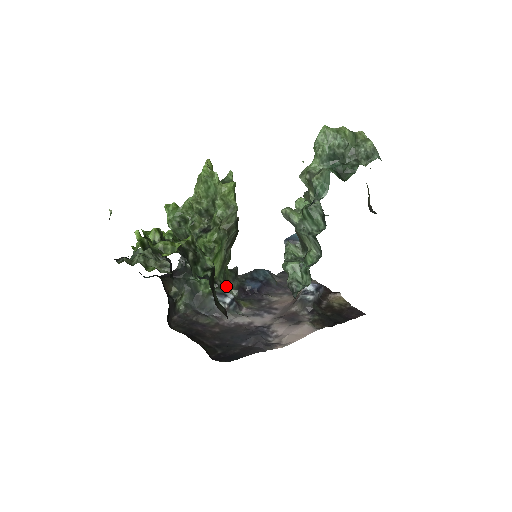
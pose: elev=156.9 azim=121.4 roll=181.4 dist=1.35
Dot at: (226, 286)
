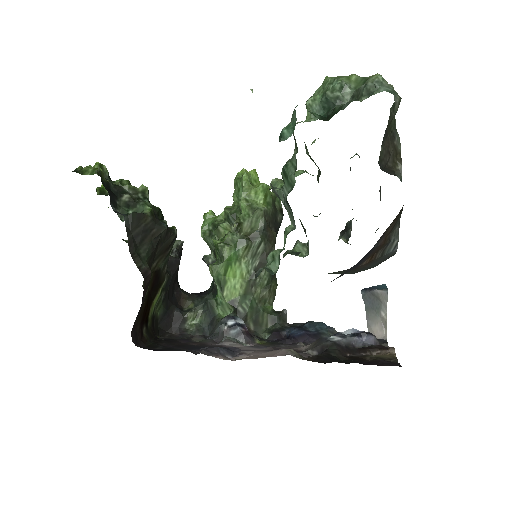
Dot at: (257, 323)
